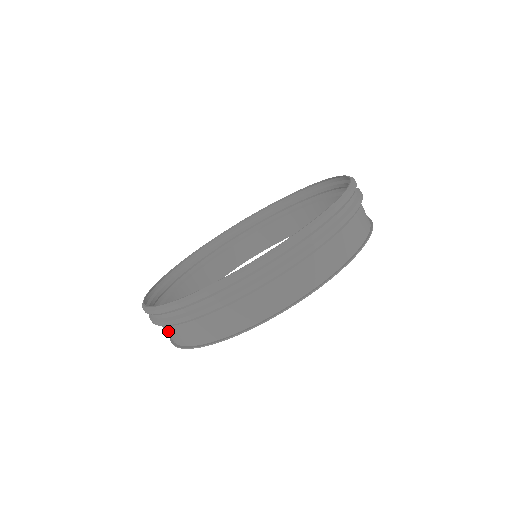
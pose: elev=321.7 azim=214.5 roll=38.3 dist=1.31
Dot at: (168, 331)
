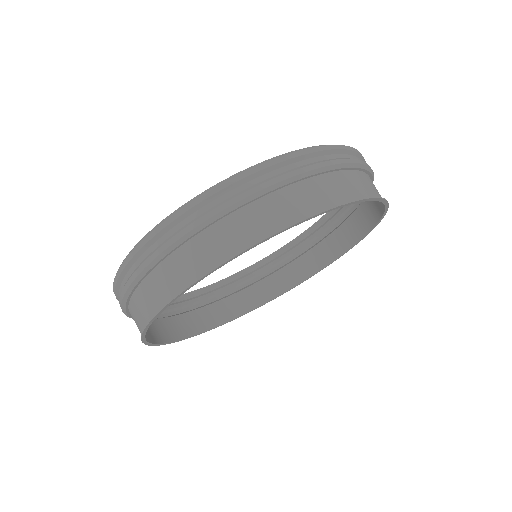
Dot at: occluded
